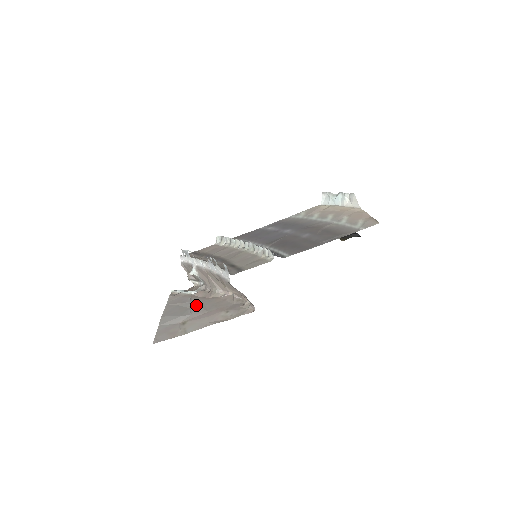
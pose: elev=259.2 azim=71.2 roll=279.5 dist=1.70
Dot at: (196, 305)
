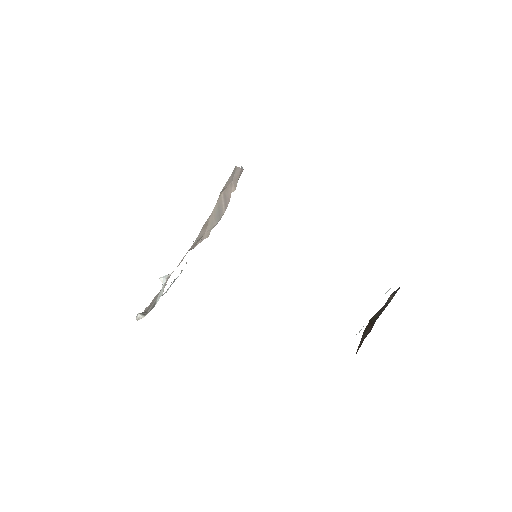
Dot at: occluded
